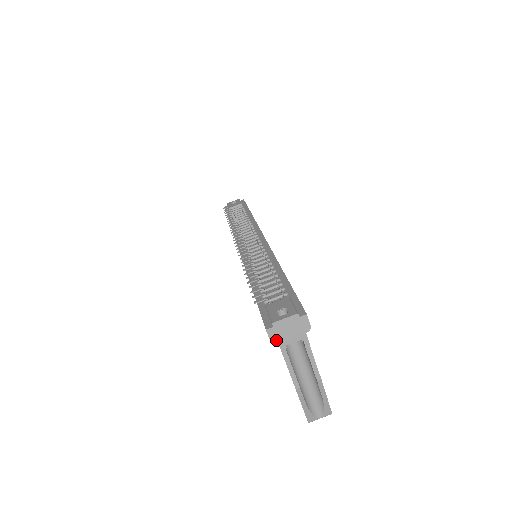
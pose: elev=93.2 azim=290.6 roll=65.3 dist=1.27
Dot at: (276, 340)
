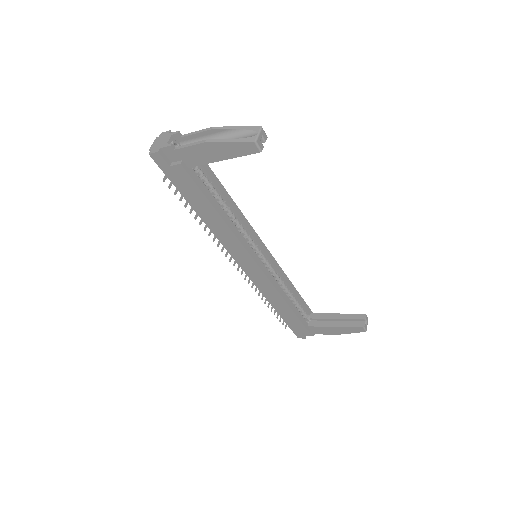
Dot at: (159, 149)
